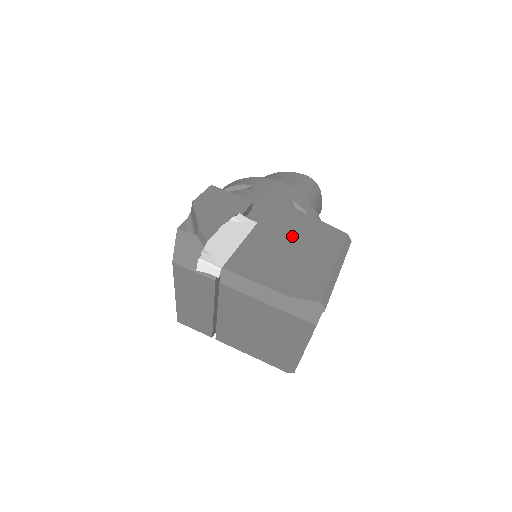
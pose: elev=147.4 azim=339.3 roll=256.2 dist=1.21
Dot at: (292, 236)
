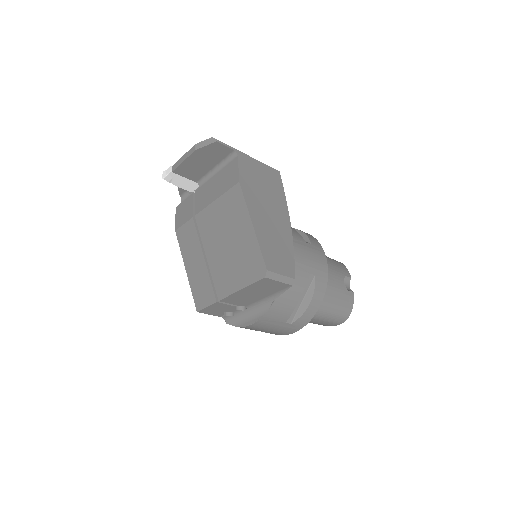
Dot at: occluded
